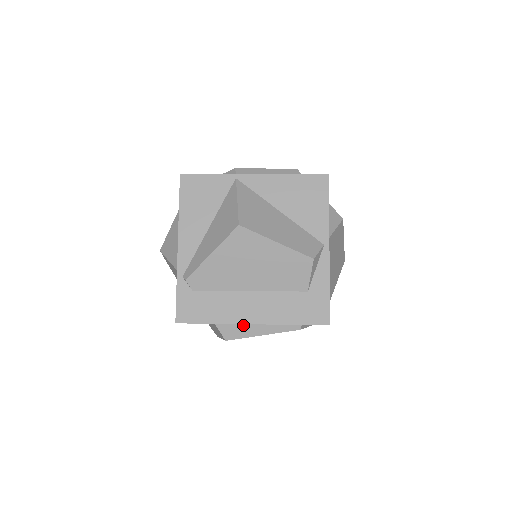
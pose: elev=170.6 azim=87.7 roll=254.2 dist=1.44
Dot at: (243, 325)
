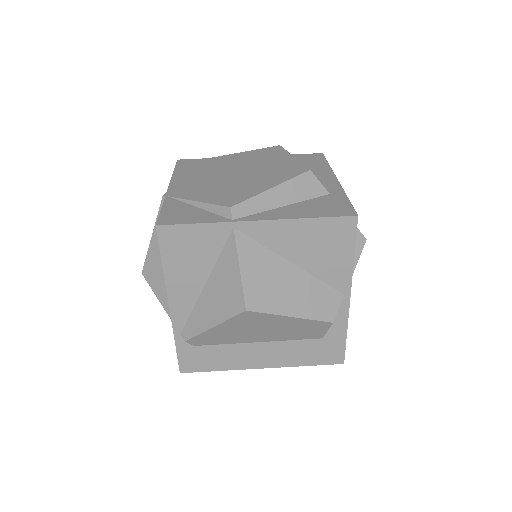
Dot at: occluded
